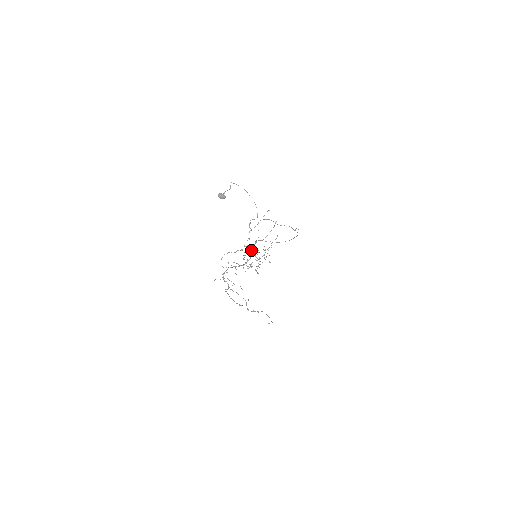
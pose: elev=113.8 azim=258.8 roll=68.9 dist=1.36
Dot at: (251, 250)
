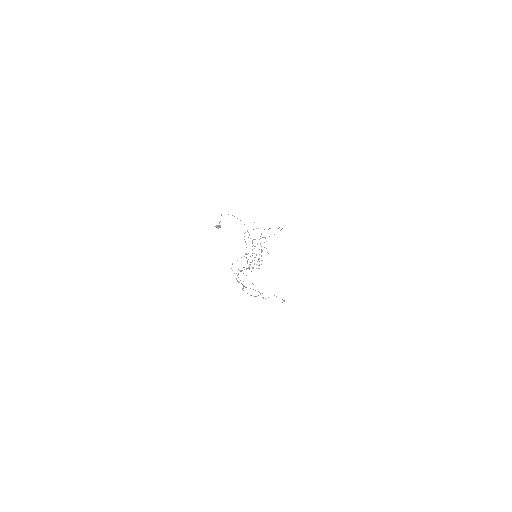
Dot at: occluded
